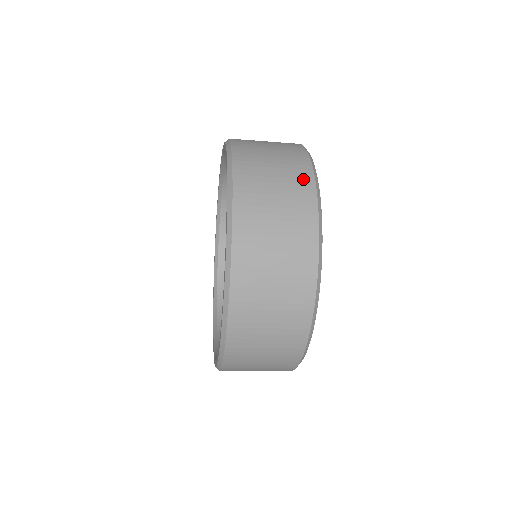
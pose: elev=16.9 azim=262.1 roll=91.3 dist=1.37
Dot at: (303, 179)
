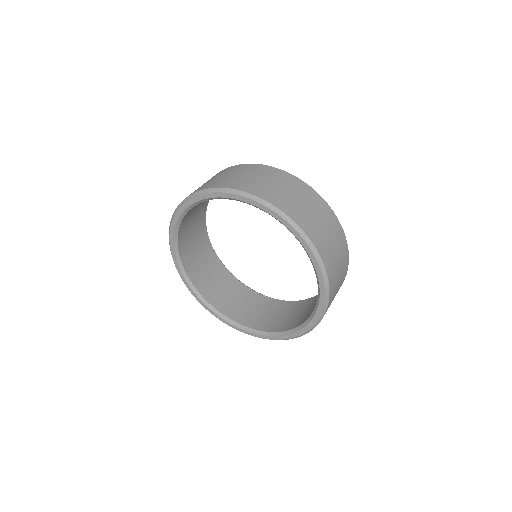
Dot at: occluded
